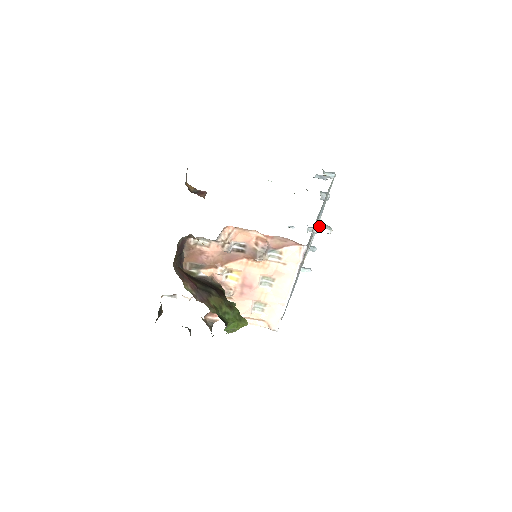
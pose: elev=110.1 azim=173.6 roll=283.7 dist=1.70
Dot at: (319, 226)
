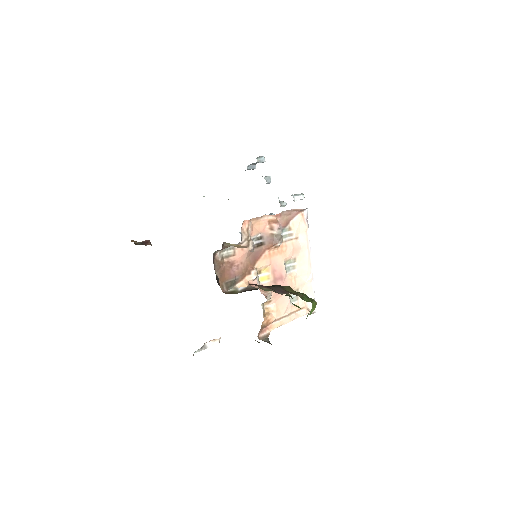
Dot at: occluded
